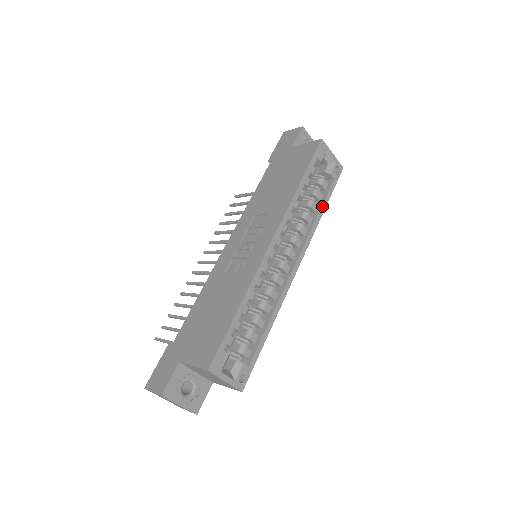
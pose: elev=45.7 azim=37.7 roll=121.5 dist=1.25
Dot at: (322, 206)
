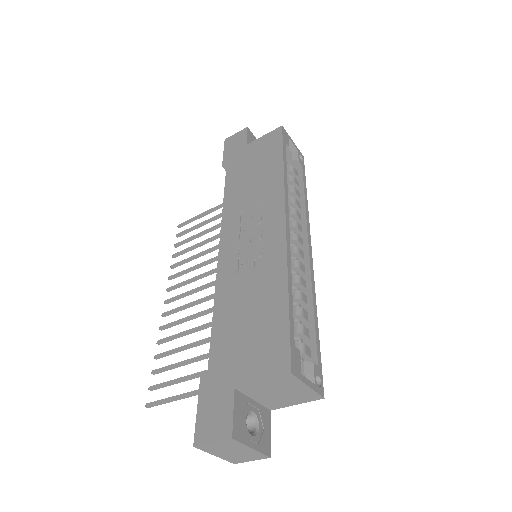
Dot at: (304, 191)
